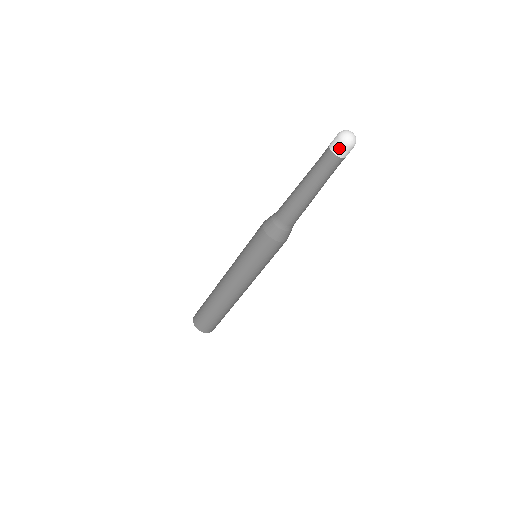
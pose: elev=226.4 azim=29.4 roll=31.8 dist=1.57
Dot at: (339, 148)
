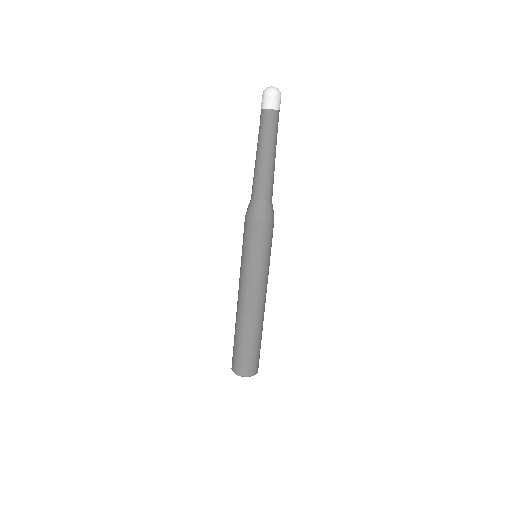
Dot at: (265, 101)
